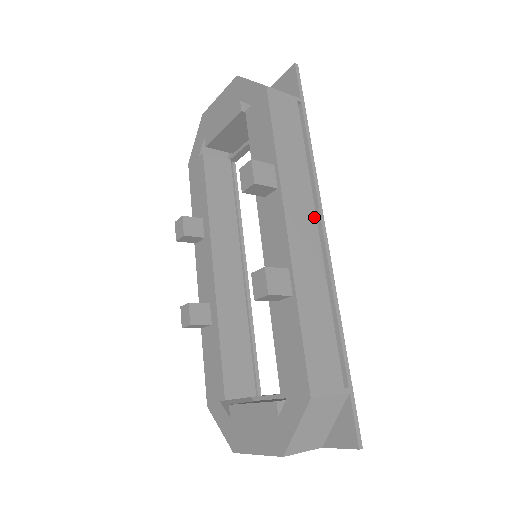
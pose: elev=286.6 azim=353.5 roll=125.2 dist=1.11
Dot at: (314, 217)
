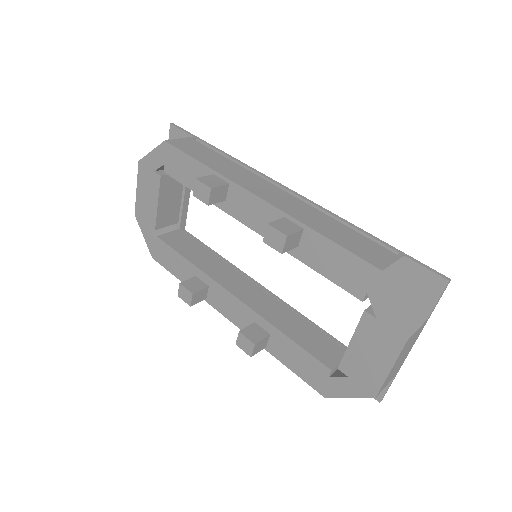
Dot at: (269, 184)
